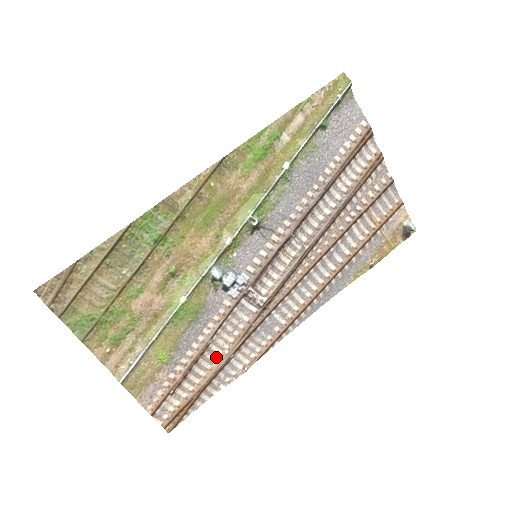
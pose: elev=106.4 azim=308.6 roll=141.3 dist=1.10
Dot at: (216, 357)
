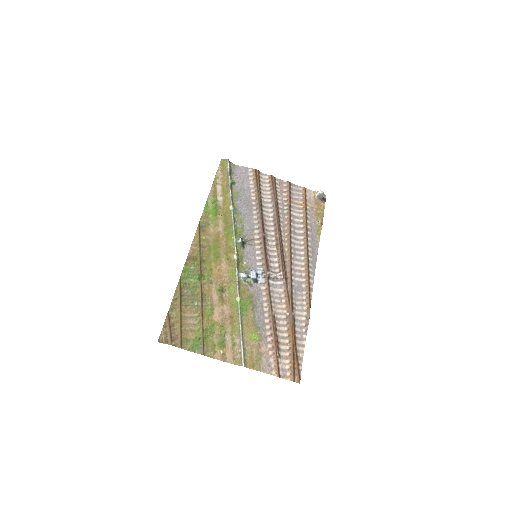
Dot at: (285, 321)
